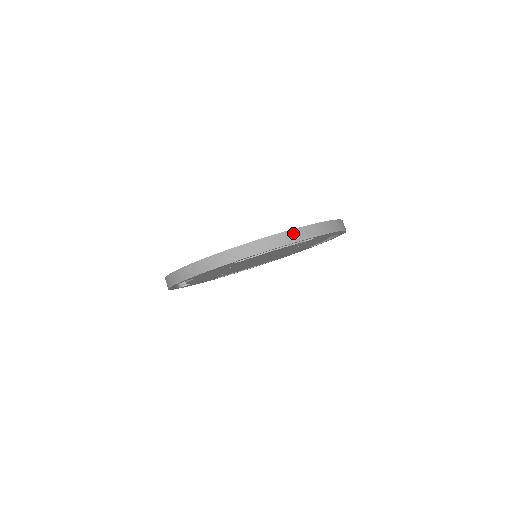
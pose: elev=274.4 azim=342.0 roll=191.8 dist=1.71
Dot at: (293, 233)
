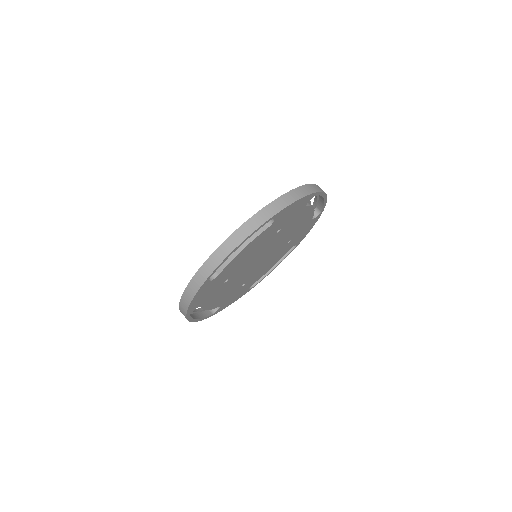
Dot at: (243, 229)
